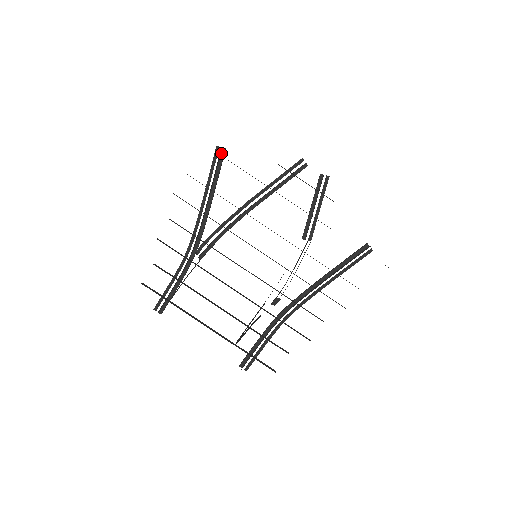
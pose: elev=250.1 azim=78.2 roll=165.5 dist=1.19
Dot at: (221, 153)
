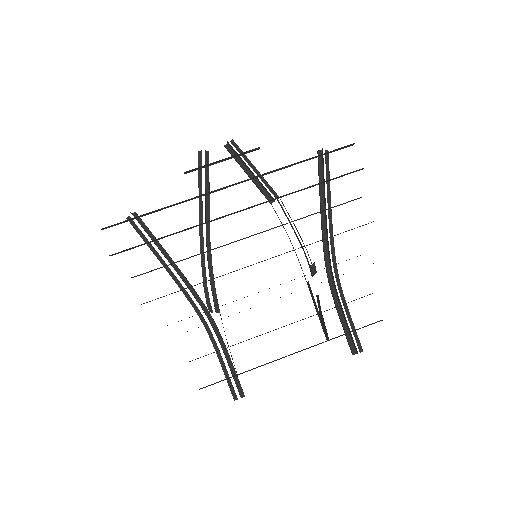
Dot at: (136, 219)
